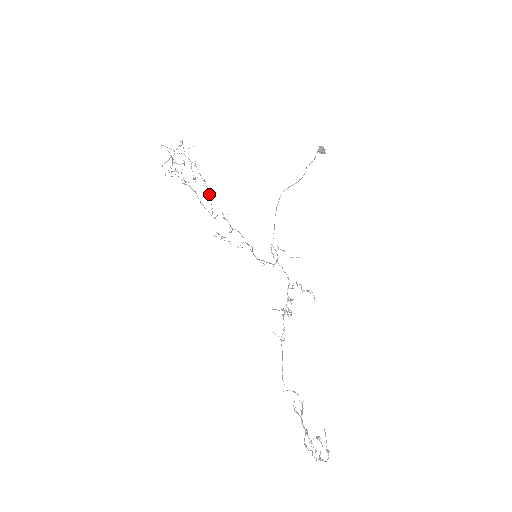
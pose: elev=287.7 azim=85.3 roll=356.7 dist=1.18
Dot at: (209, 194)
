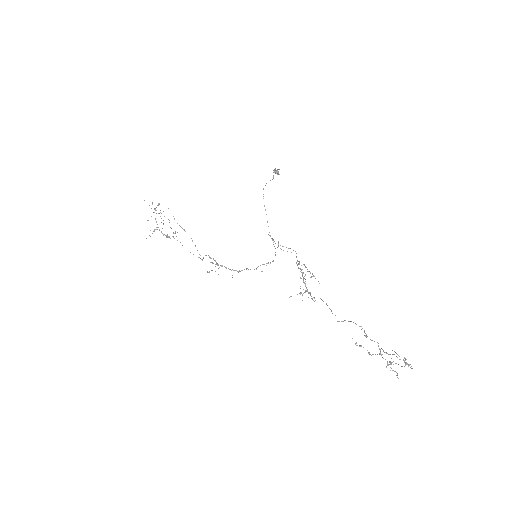
Dot at: (192, 240)
